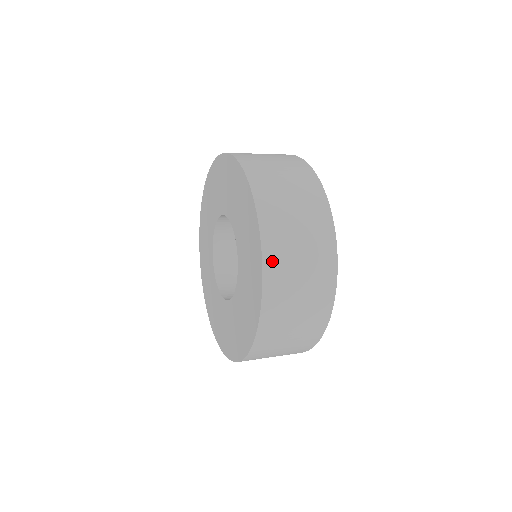
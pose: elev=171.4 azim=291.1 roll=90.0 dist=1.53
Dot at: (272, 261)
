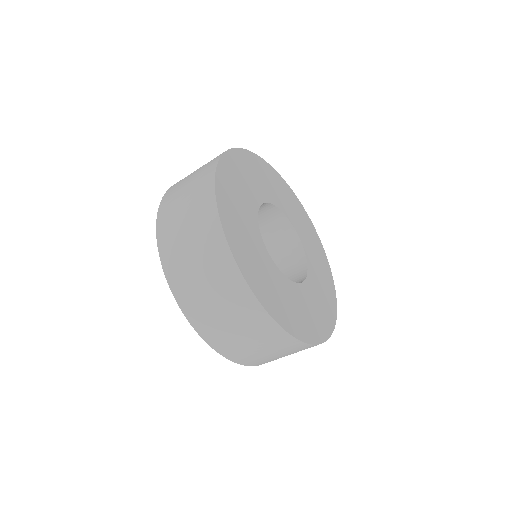
Dot at: (166, 249)
